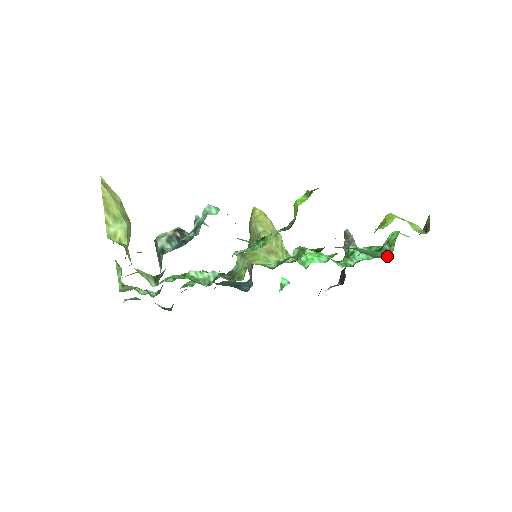
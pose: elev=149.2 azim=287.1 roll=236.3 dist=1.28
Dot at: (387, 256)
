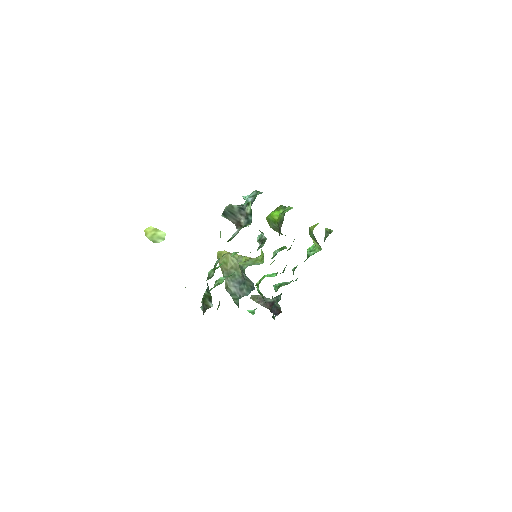
Dot at: occluded
